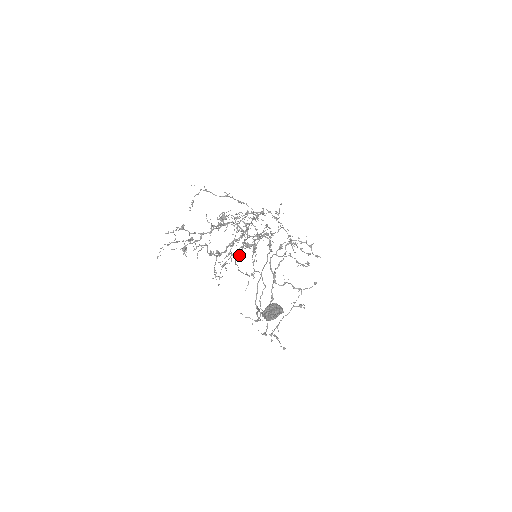
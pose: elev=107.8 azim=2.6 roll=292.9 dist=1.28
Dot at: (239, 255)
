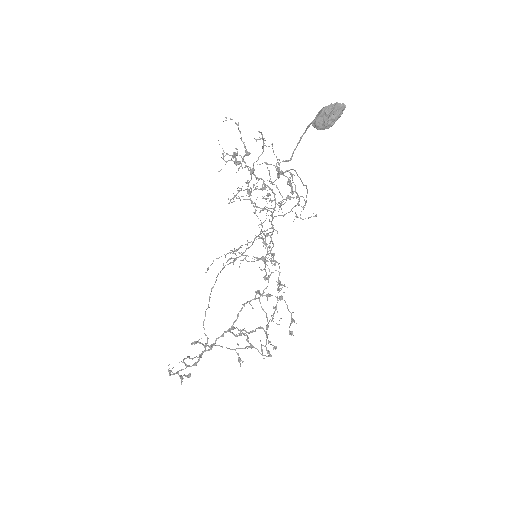
Dot at: occluded
